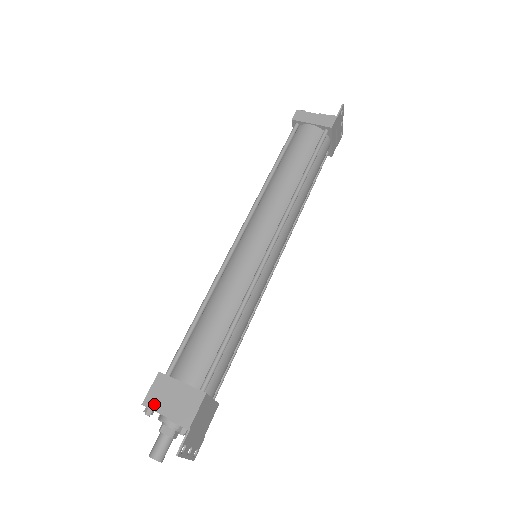
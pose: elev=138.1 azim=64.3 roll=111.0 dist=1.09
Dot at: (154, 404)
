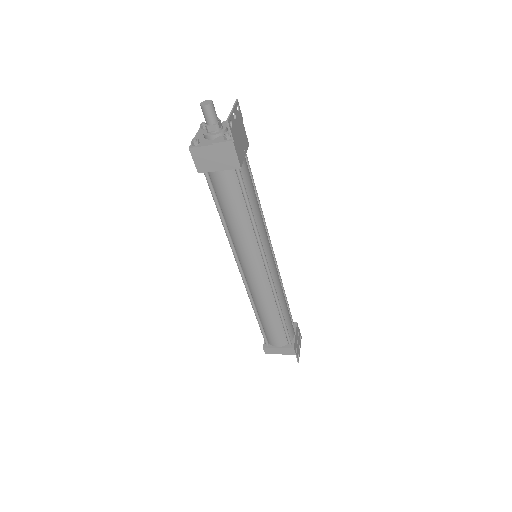
Dot at: occluded
